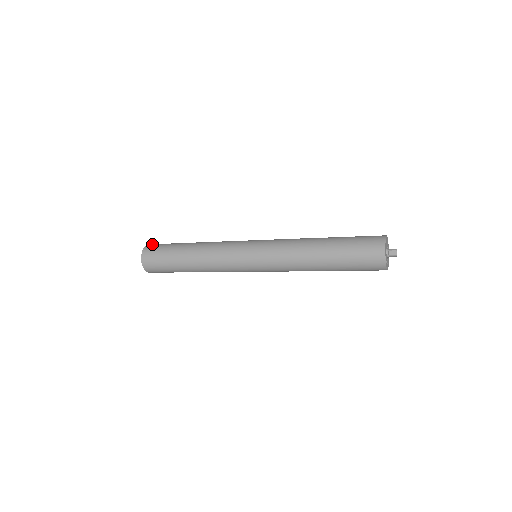
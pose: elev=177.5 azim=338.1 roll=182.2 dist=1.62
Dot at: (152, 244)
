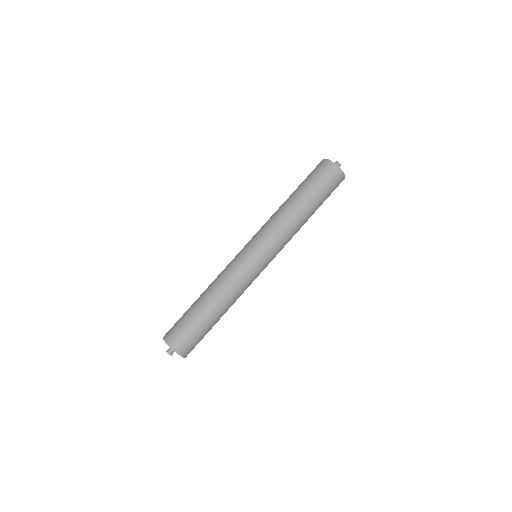
Dot at: (171, 339)
